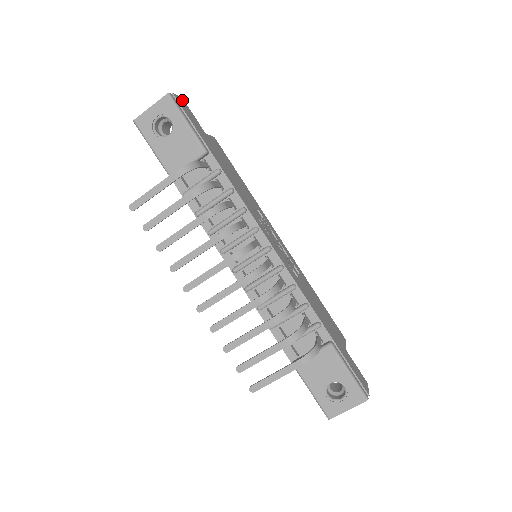
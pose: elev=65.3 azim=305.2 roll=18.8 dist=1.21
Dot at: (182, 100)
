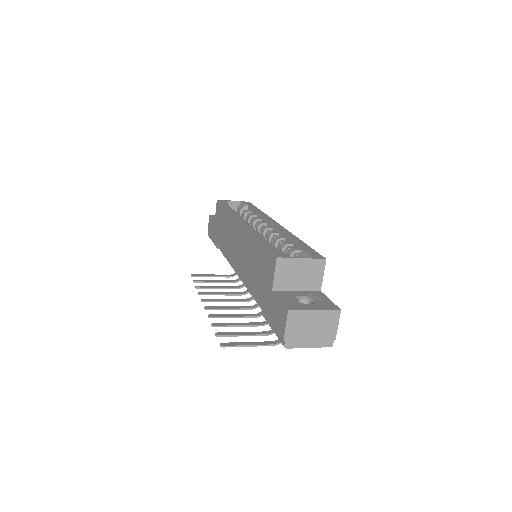
Dot at: (338, 316)
